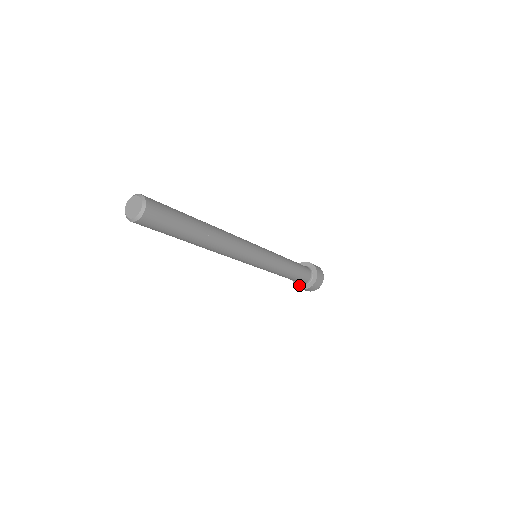
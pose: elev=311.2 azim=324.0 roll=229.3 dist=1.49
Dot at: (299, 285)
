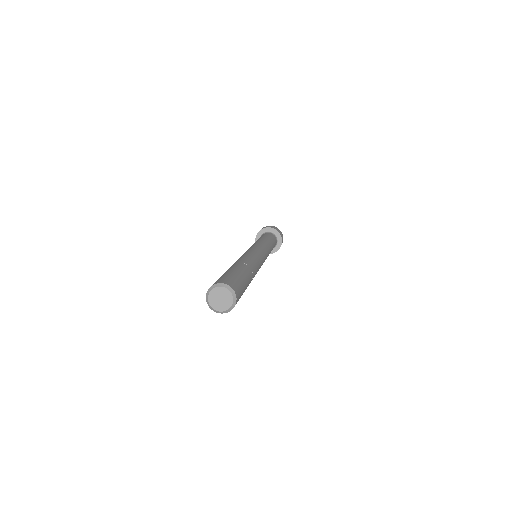
Dot at: (271, 251)
